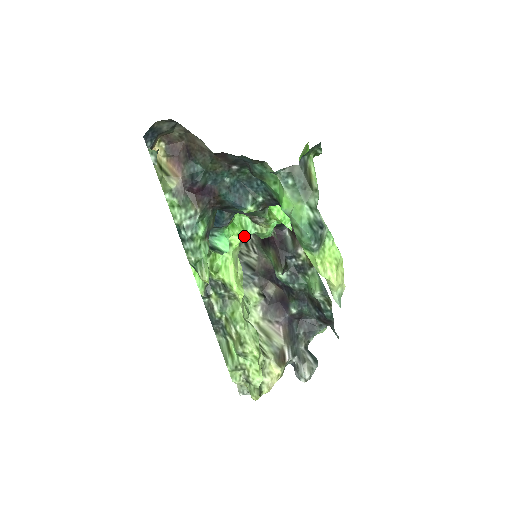
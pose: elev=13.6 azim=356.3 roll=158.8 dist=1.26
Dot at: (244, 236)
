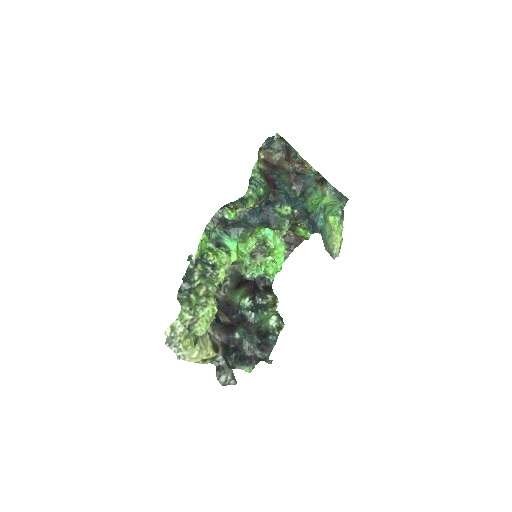
Dot at: occluded
